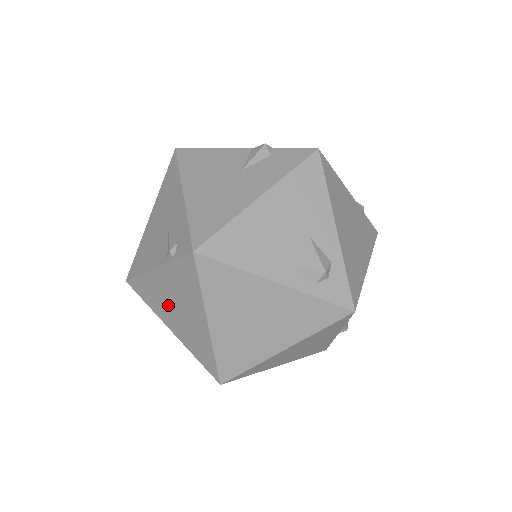
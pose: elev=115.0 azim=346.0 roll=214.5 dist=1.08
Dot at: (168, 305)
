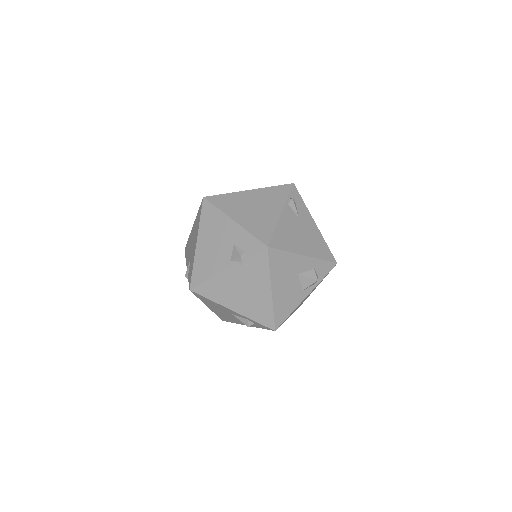
Dot at: occluded
